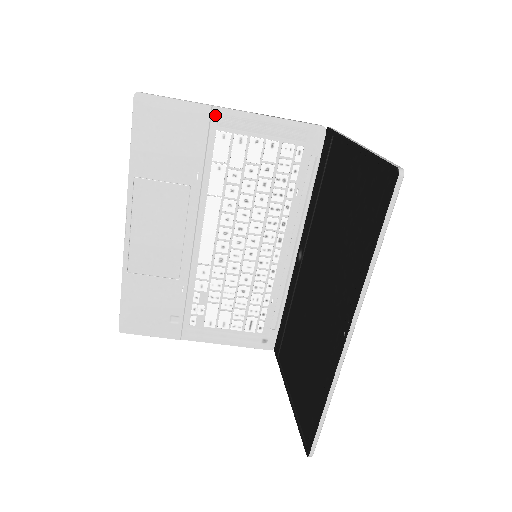
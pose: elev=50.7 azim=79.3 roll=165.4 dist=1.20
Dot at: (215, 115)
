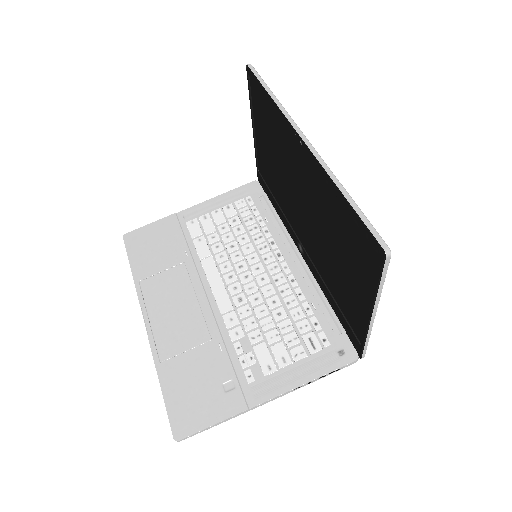
Dot at: (180, 216)
